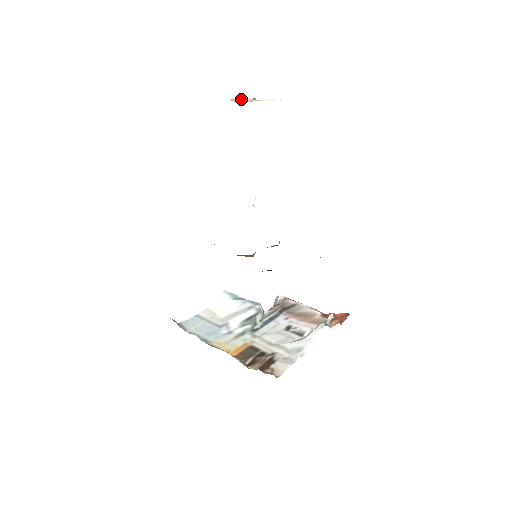
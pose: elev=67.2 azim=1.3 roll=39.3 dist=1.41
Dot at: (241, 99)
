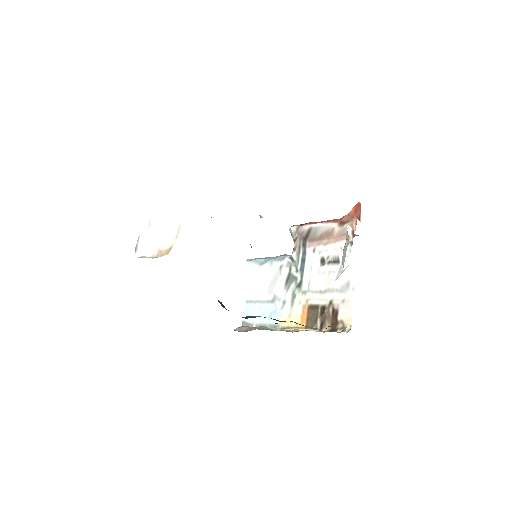
Dot at: (140, 237)
